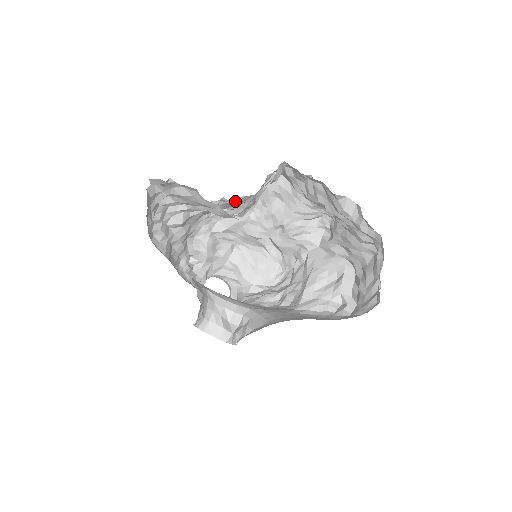
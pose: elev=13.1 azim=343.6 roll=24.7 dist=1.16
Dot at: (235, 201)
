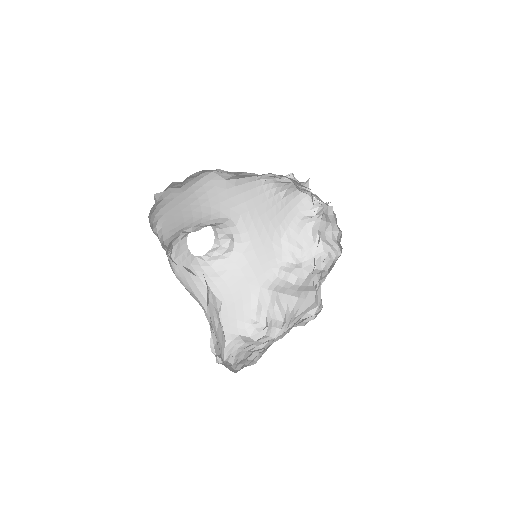
Dot at: occluded
